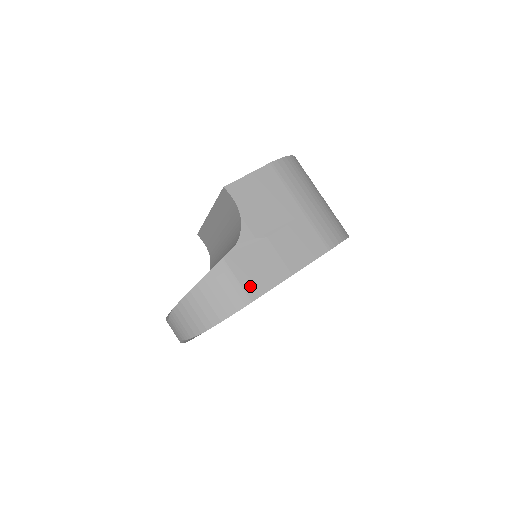
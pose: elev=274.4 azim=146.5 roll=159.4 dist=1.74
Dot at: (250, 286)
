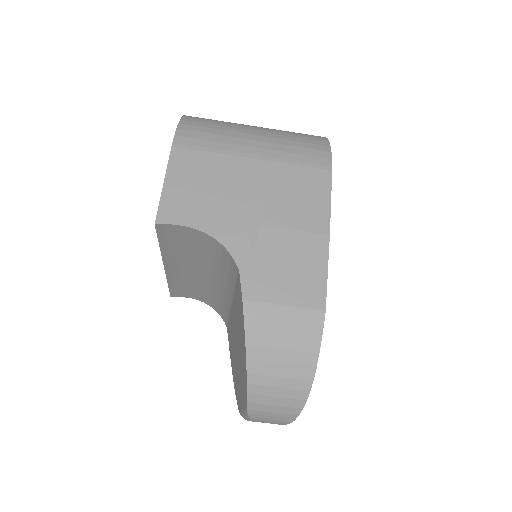
Dot at: (304, 296)
